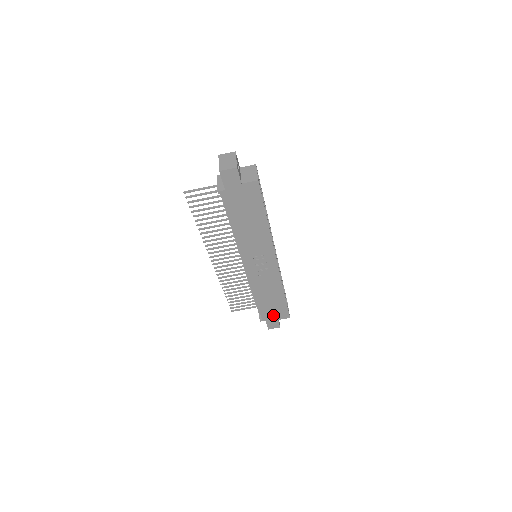
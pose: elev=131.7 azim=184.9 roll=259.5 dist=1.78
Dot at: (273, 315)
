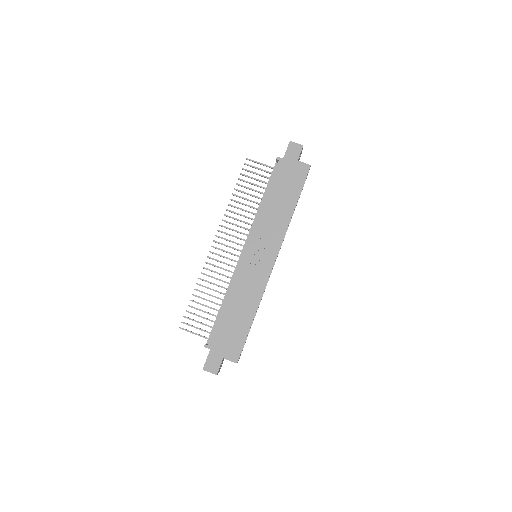
Dot at: (223, 345)
